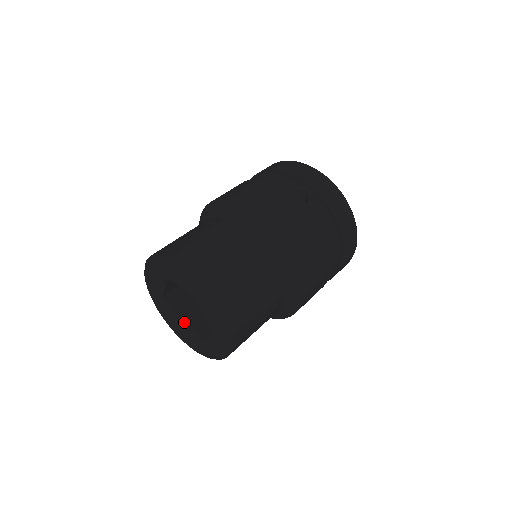
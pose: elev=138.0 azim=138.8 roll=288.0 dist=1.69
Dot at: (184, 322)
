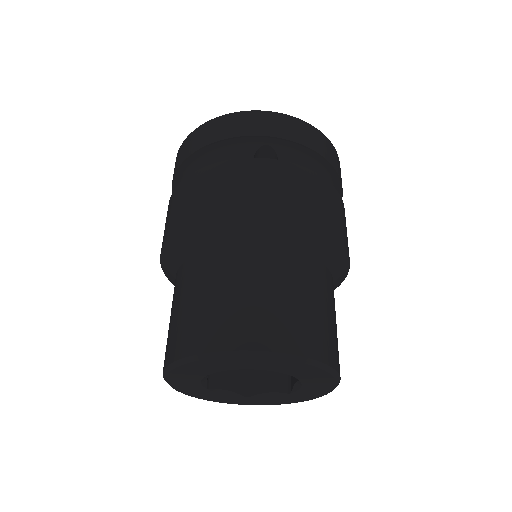
Dot at: (246, 389)
